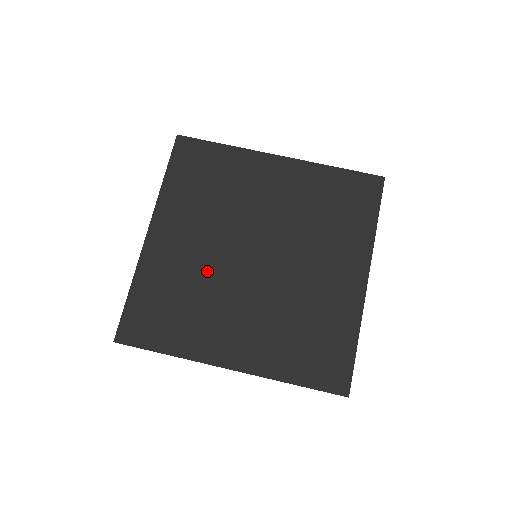
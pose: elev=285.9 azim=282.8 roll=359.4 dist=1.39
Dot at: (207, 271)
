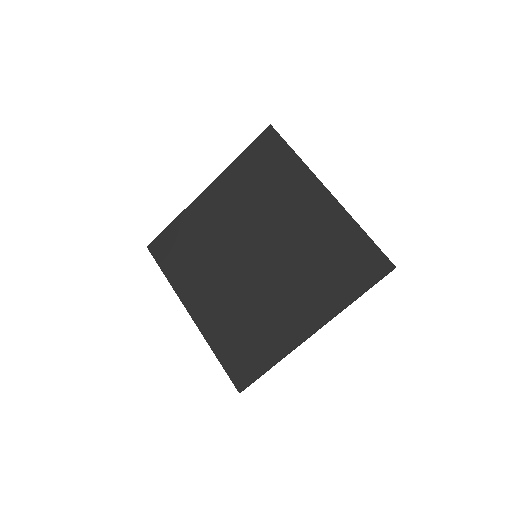
Dot at: (220, 243)
